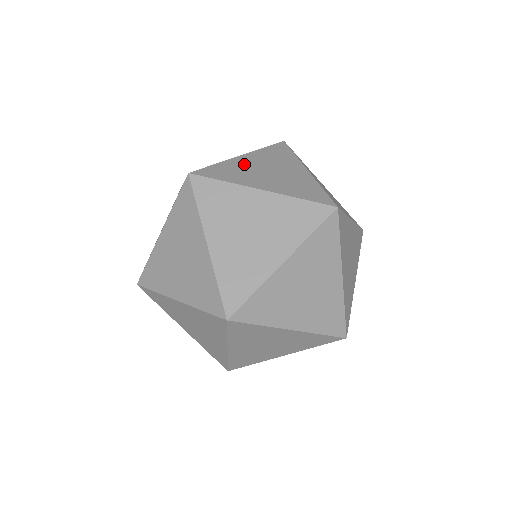
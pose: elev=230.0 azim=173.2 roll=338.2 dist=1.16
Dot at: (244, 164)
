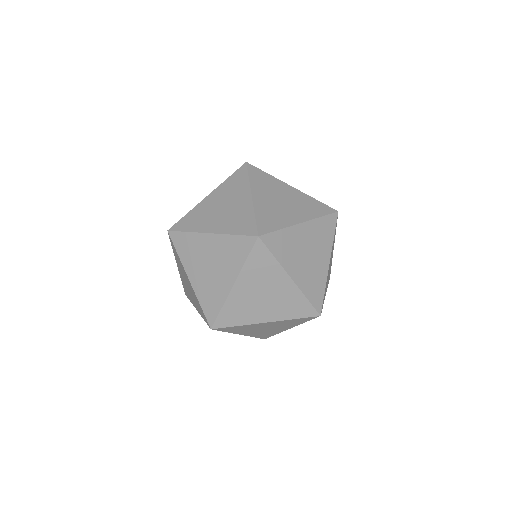
Dot at: (265, 204)
